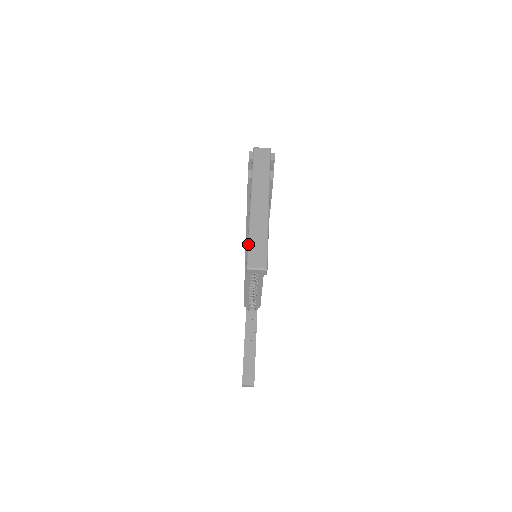
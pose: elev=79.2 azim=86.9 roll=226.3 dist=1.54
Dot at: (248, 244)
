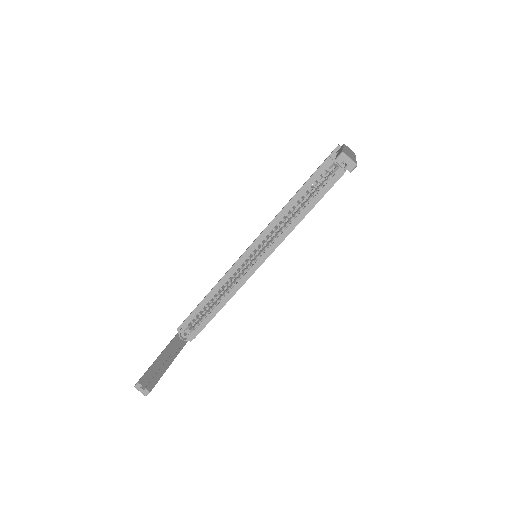
Dot at: (343, 150)
